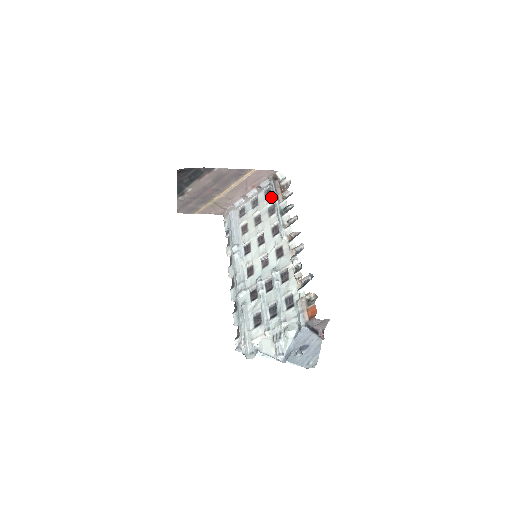
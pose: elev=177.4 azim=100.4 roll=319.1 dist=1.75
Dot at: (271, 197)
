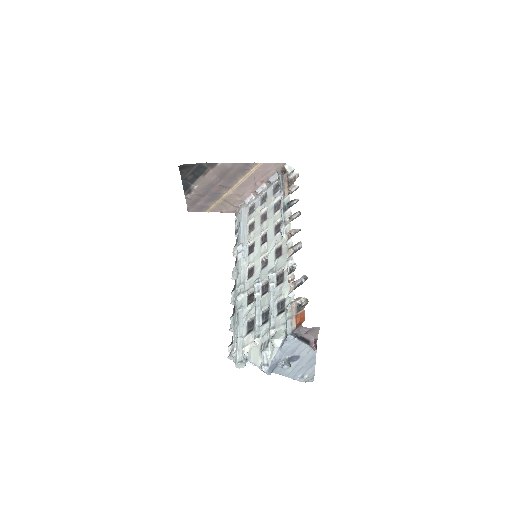
Dot at: (278, 192)
